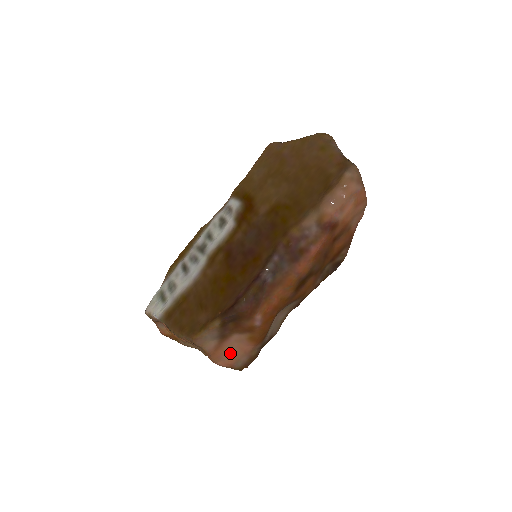
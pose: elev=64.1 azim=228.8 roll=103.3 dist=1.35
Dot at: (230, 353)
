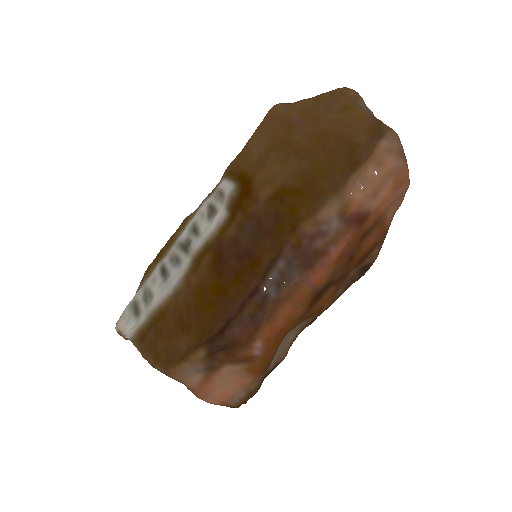
Dot at: (222, 388)
